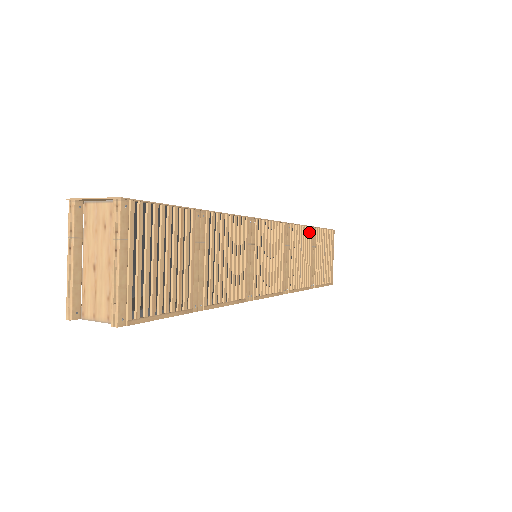
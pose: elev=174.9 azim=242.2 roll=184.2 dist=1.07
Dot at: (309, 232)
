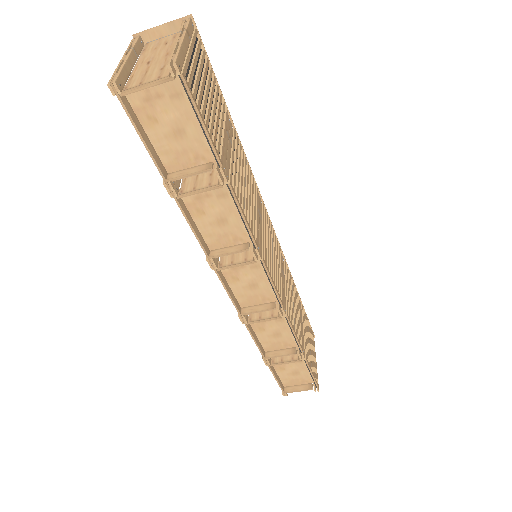
Dot at: (297, 295)
